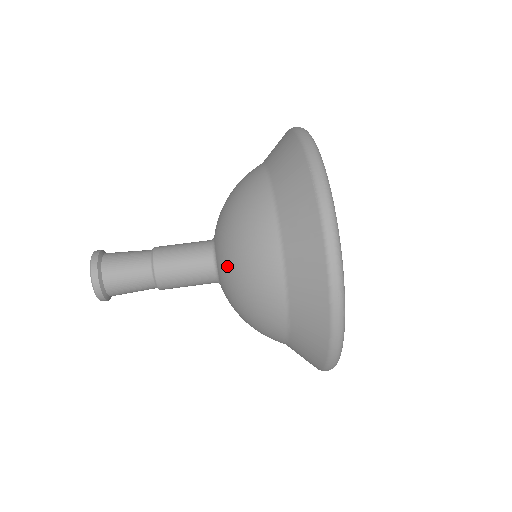
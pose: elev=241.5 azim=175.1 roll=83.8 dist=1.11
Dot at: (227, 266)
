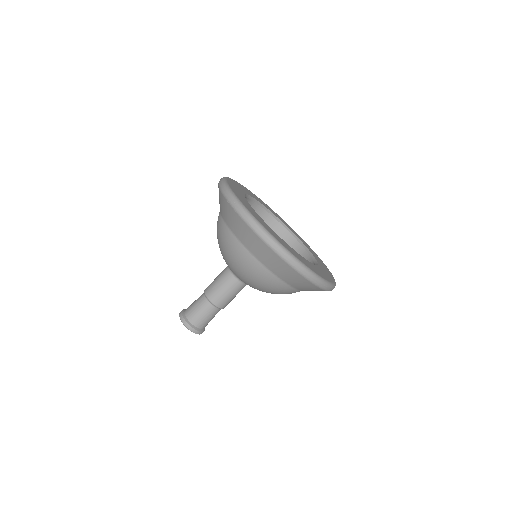
Dot at: (236, 273)
